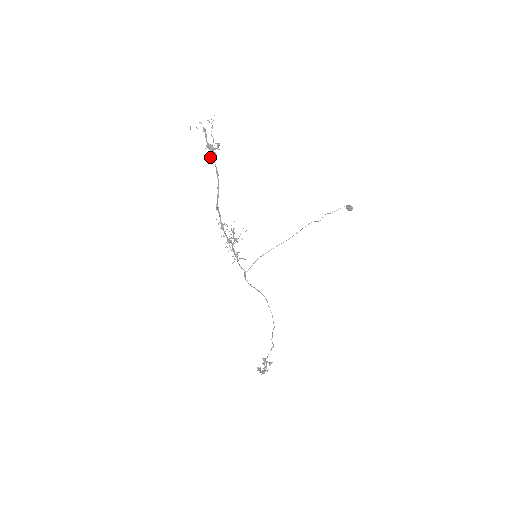
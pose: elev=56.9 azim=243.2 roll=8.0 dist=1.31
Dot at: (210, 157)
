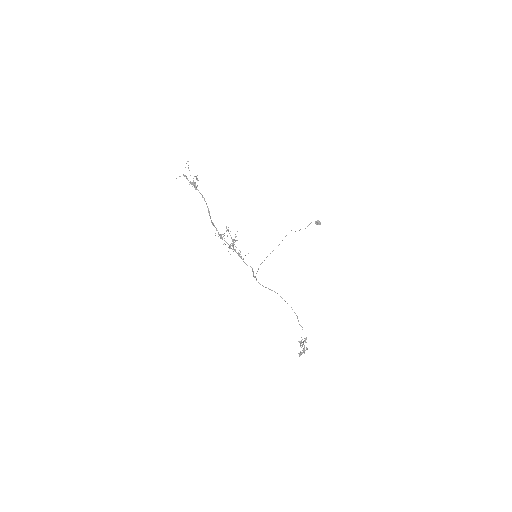
Dot at: occluded
